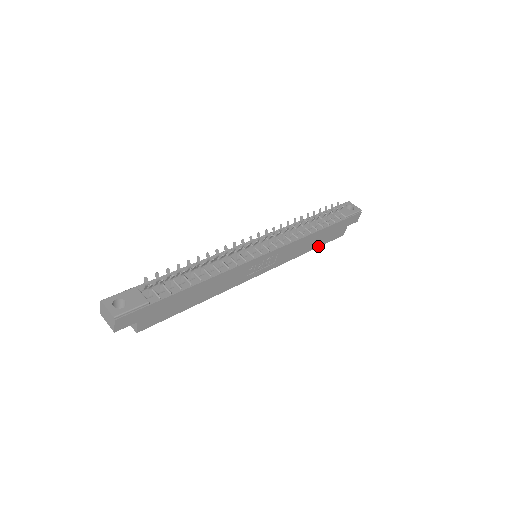
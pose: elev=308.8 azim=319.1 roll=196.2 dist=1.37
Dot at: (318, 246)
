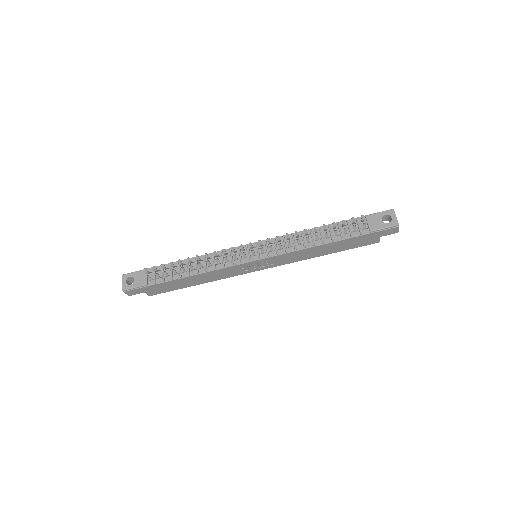
Dot at: (338, 251)
